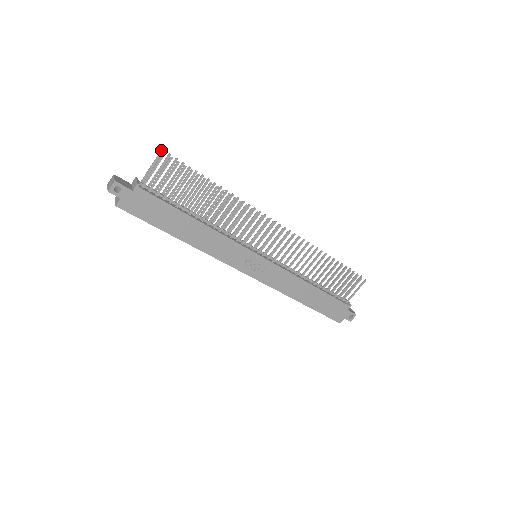
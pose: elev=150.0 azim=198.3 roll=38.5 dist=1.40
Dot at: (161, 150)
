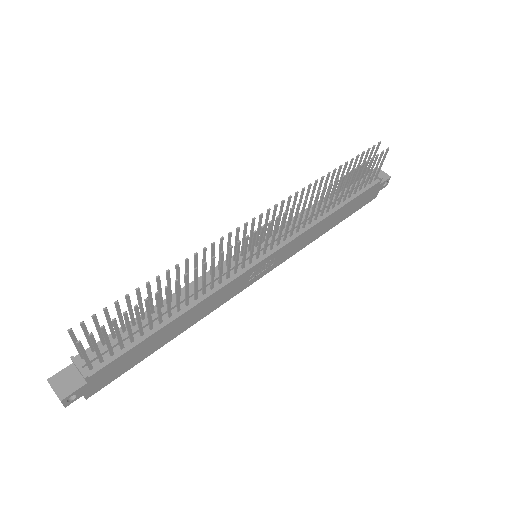
Dot at: (68, 332)
